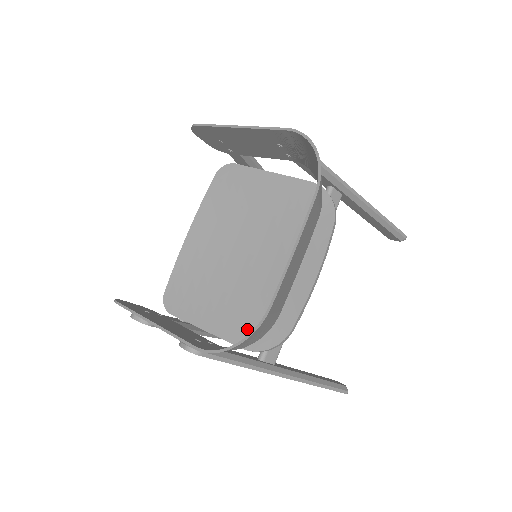
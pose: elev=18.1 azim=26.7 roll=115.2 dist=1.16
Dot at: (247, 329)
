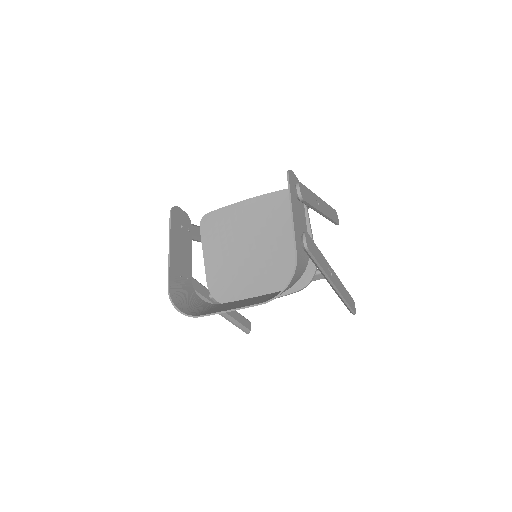
Dot at: (217, 279)
